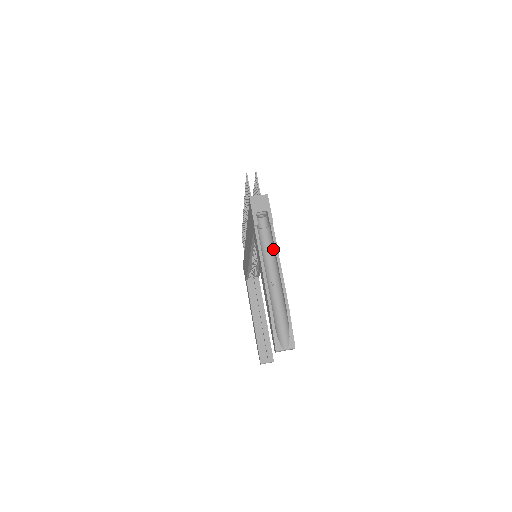
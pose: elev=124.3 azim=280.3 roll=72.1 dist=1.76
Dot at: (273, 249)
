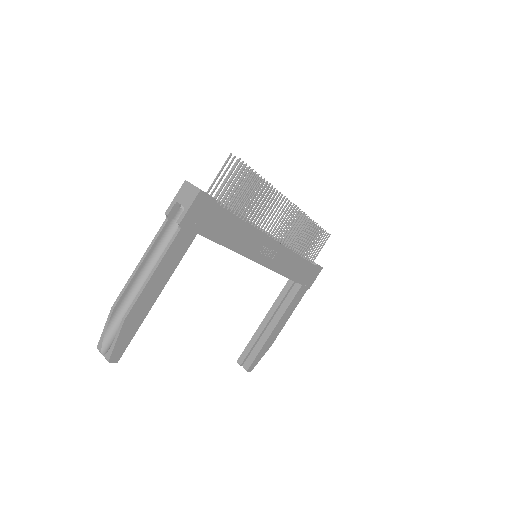
Dot at: (167, 253)
